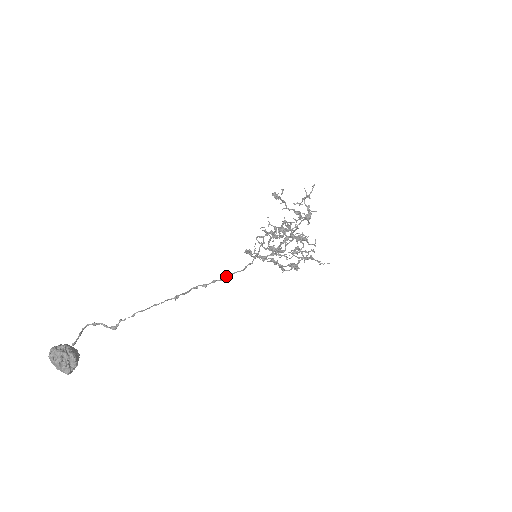
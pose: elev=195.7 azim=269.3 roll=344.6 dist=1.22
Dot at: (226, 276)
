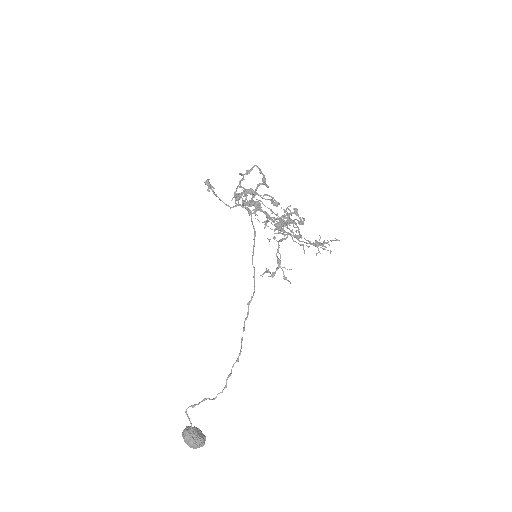
Dot at: occluded
